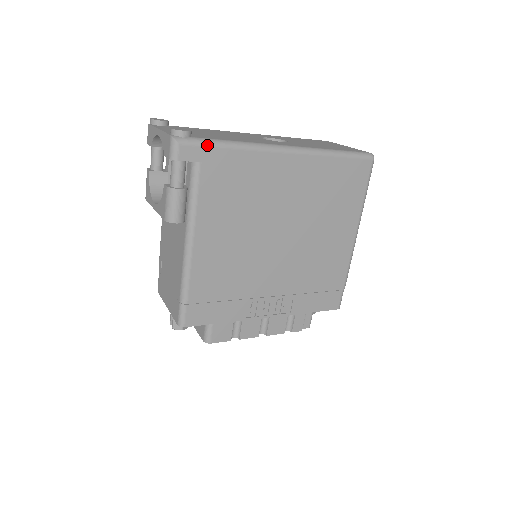
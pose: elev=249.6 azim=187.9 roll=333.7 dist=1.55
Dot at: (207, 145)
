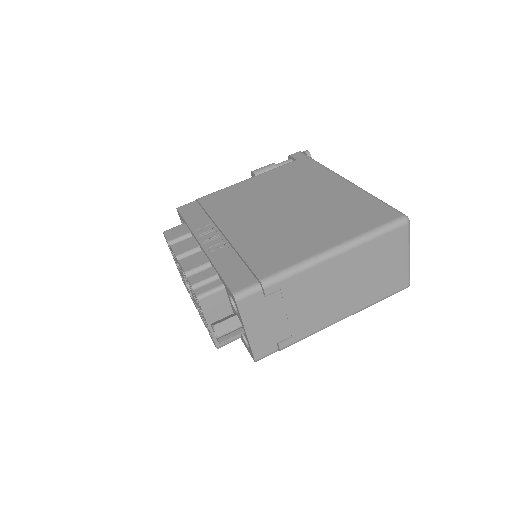
Dot at: (309, 157)
